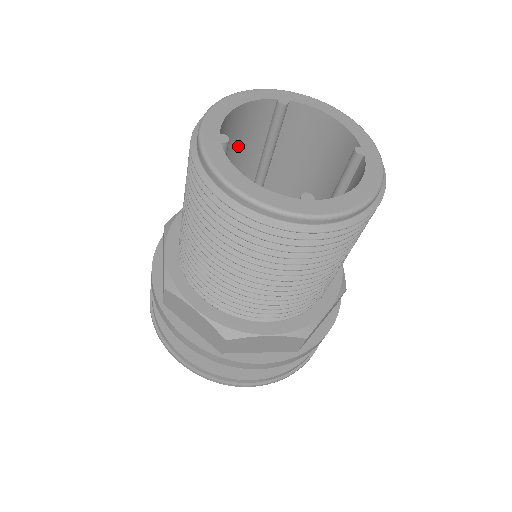
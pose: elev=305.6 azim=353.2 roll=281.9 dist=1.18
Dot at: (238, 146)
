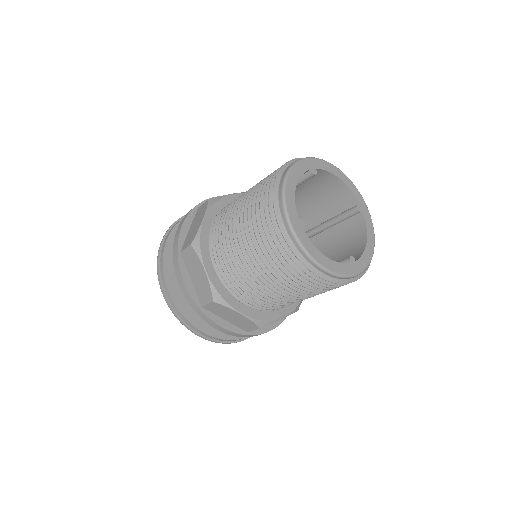
Dot at: (320, 201)
